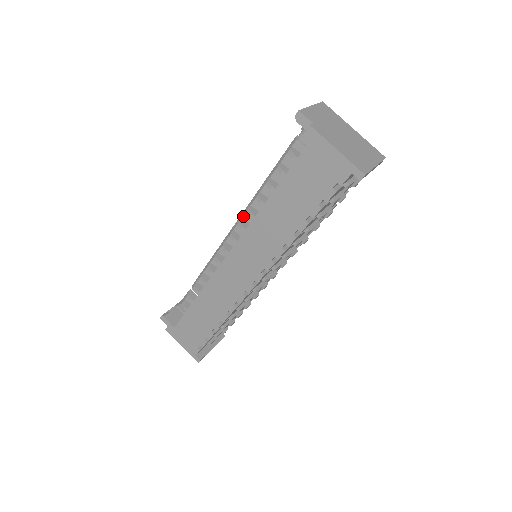
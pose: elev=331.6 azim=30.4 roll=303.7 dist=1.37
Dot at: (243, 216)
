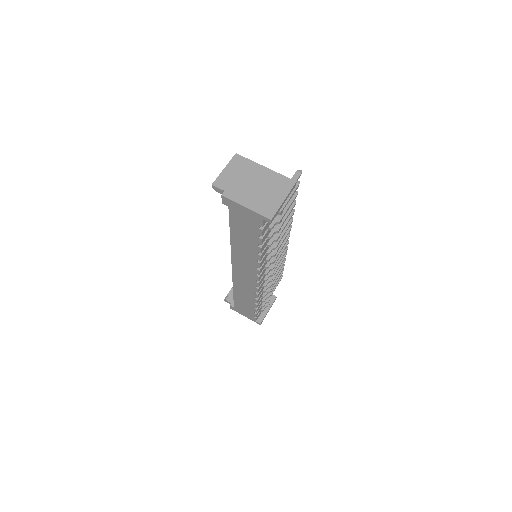
Dot at: occluded
